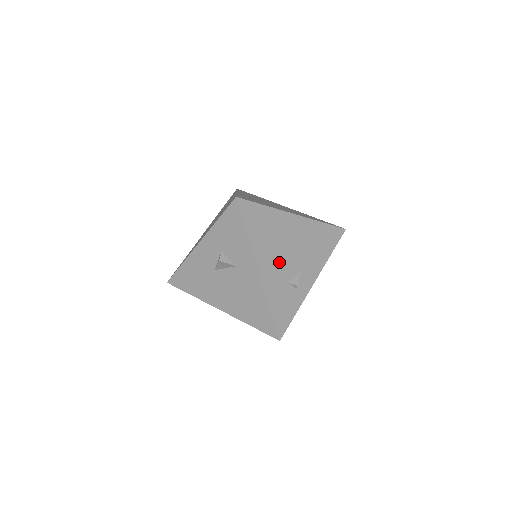
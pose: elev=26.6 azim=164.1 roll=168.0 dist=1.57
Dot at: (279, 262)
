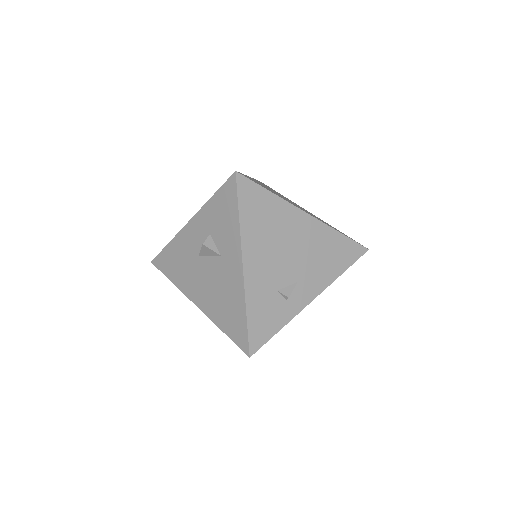
Dot at: (272, 263)
